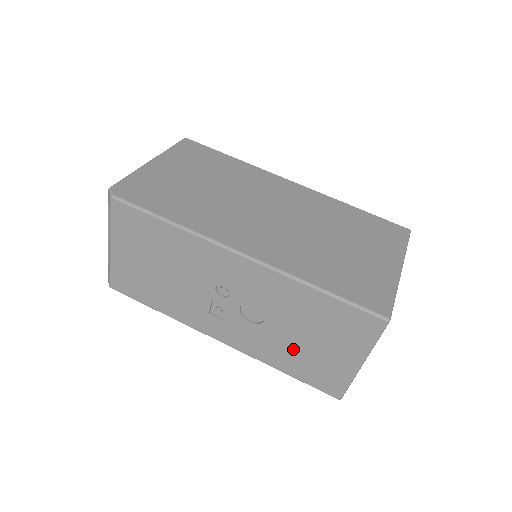
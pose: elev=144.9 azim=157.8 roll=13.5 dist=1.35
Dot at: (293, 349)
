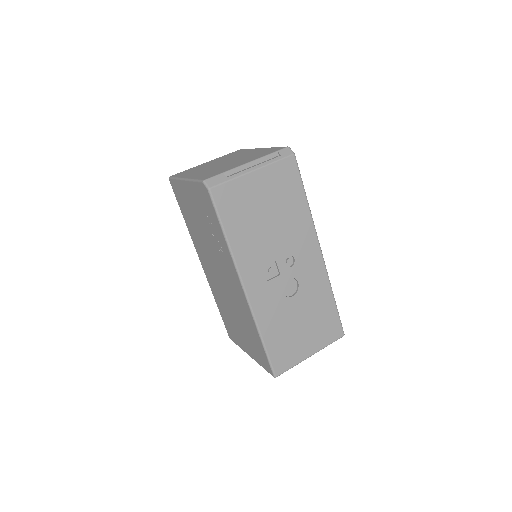
Dot at: (287, 326)
